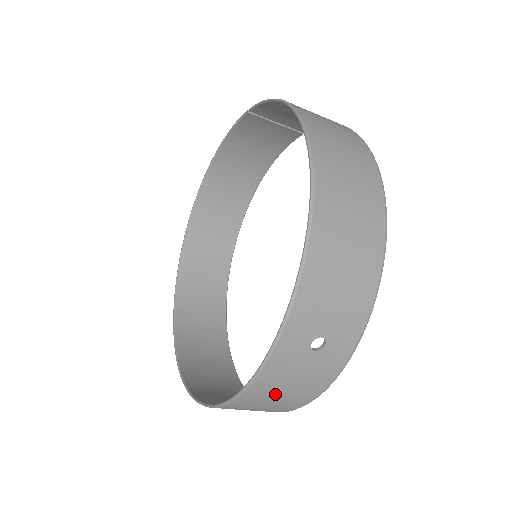
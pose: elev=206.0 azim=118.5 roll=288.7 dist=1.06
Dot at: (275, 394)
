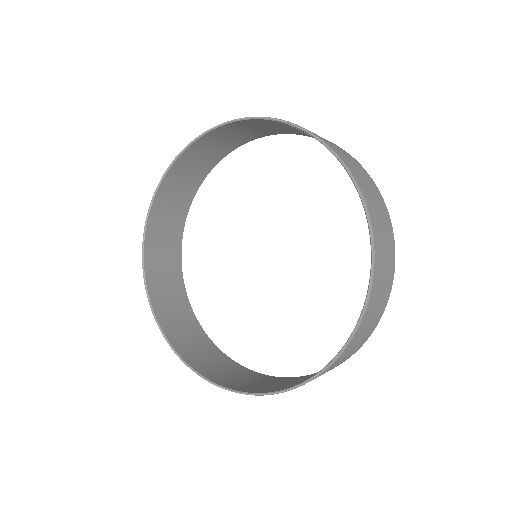
Dot at: occluded
